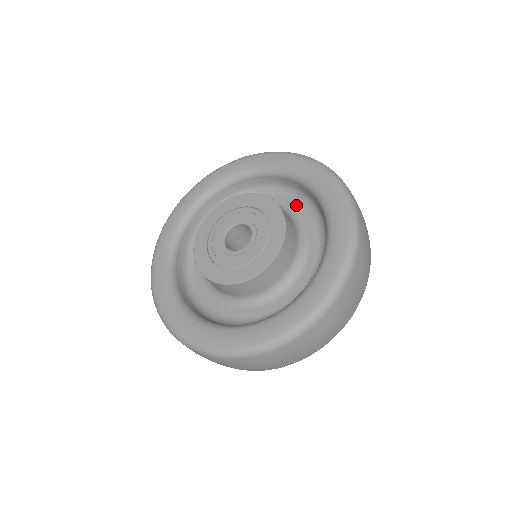
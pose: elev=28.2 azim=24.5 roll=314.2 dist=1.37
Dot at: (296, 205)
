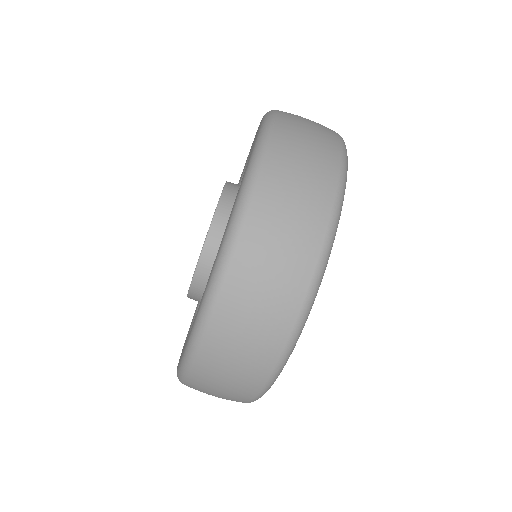
Dot at: occluded
